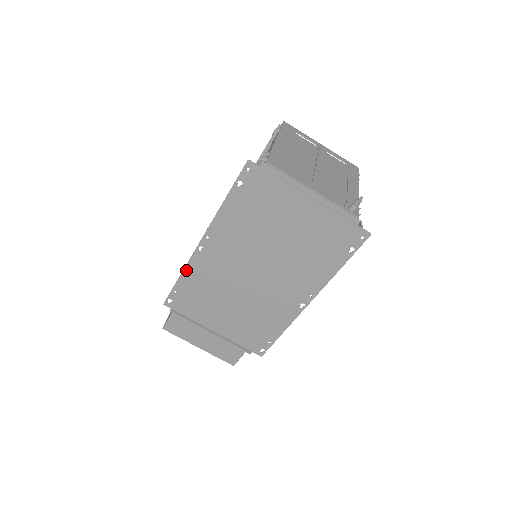
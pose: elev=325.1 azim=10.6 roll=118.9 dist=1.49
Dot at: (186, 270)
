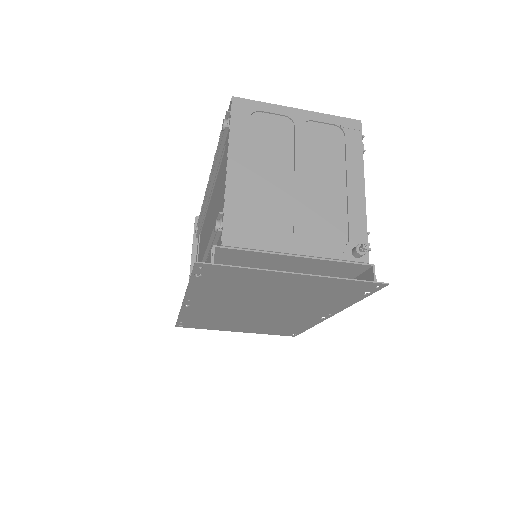
Dot at: (182, 314)
